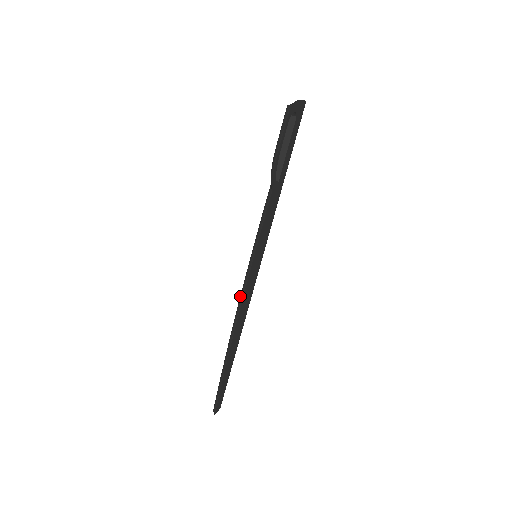
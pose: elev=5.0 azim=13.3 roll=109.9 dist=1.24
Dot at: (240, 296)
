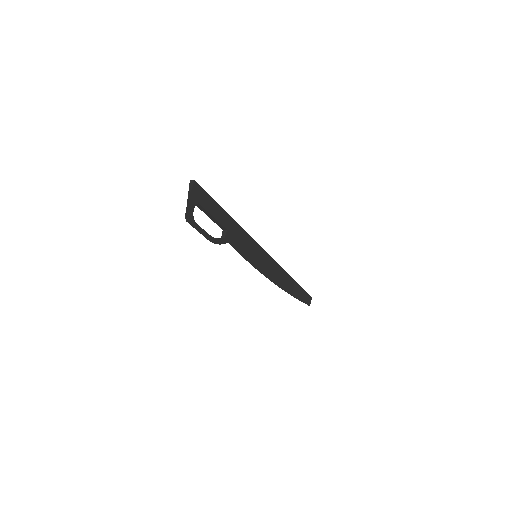
Dot at: occluded
